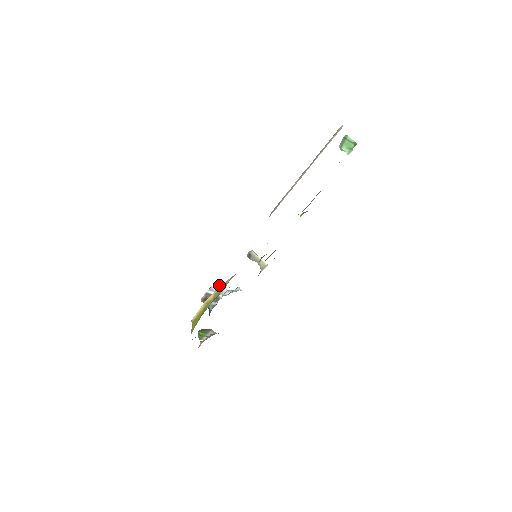
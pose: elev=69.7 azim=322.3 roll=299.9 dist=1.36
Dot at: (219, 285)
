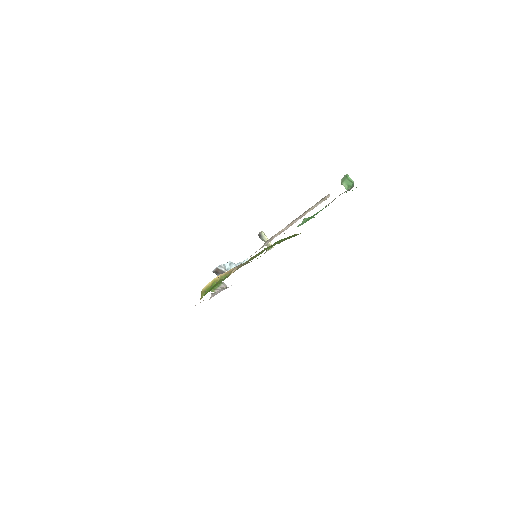
Dot at: (229, 261)
